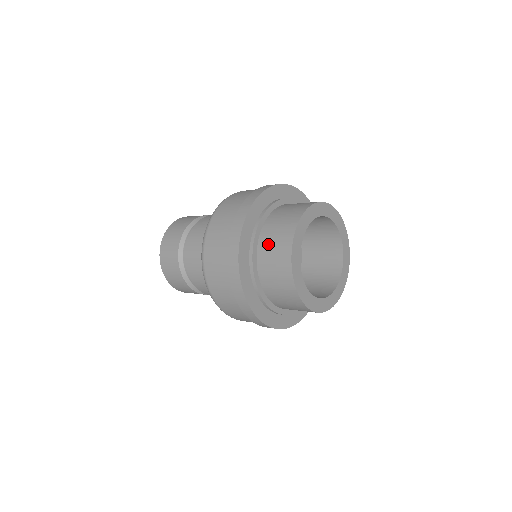
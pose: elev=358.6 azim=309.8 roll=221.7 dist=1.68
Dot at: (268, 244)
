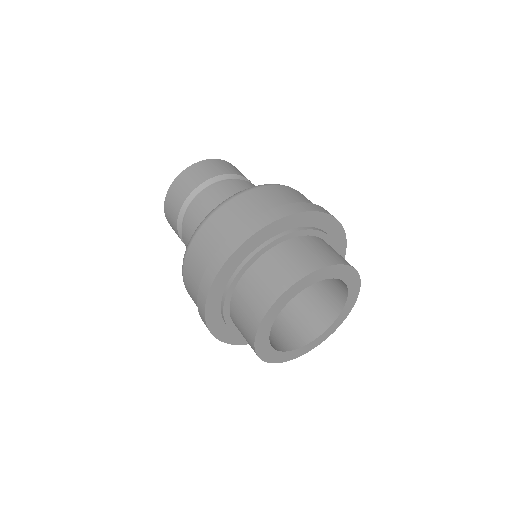
Dot at: (238, 312)
